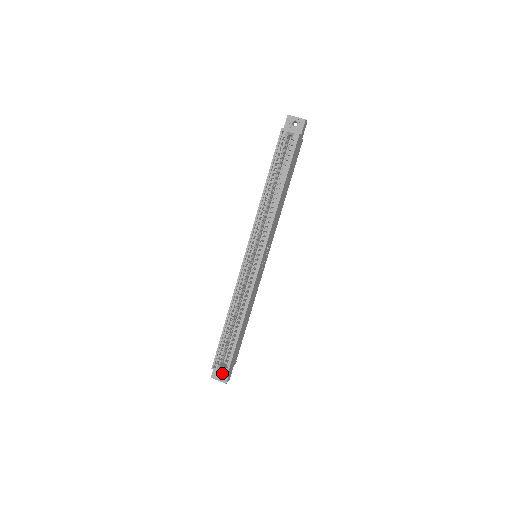
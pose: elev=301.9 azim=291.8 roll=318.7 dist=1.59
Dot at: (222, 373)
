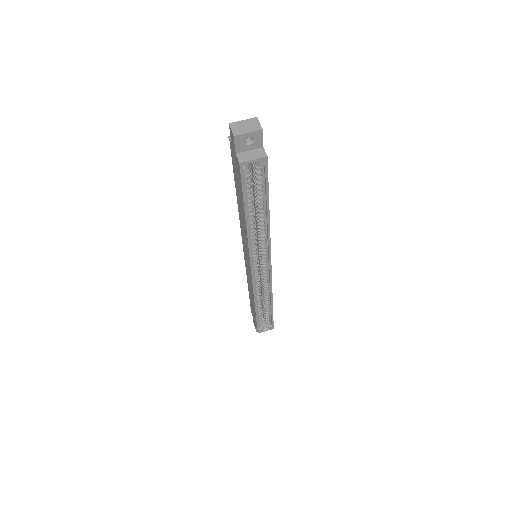
Dot at: occluded
